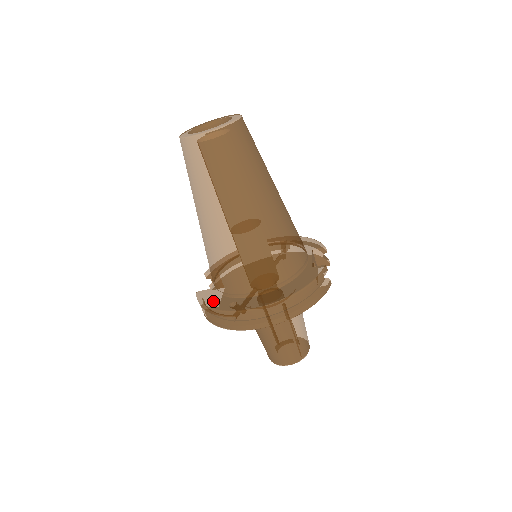
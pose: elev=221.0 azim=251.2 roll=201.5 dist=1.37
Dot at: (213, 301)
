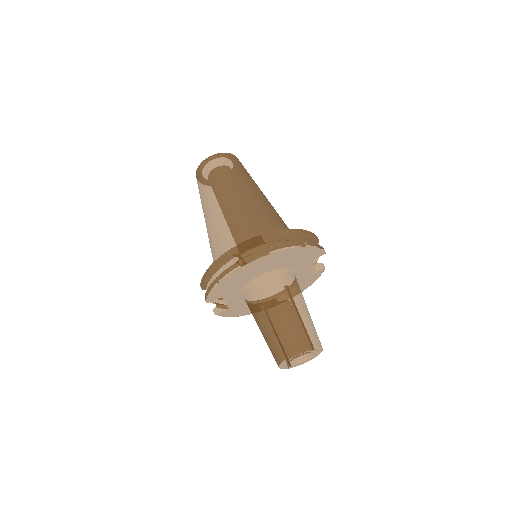
Dot at: occluded
